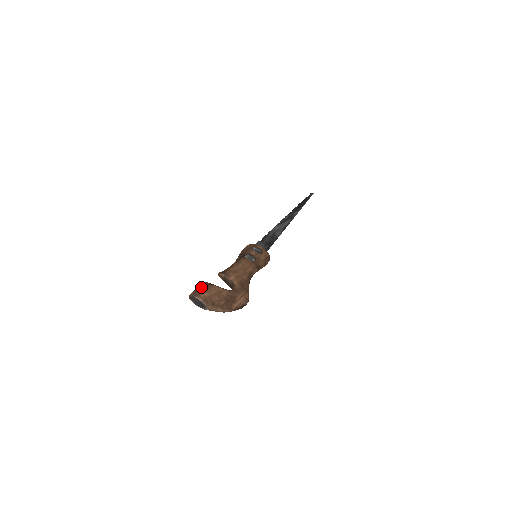
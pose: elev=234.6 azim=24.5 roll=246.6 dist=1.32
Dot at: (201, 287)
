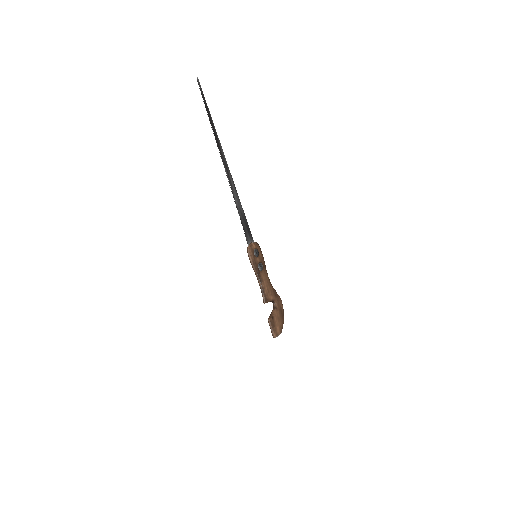
Dot at: (273, 327)
